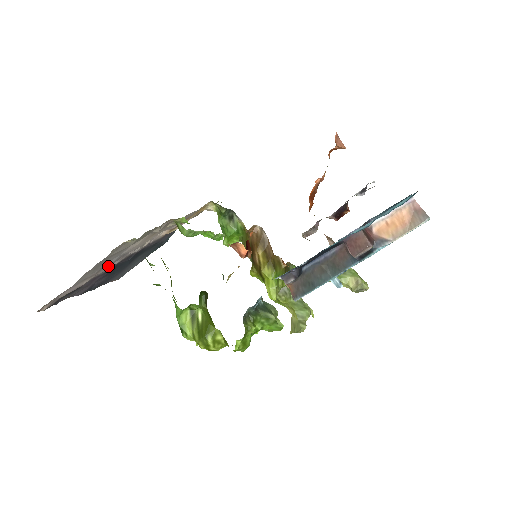
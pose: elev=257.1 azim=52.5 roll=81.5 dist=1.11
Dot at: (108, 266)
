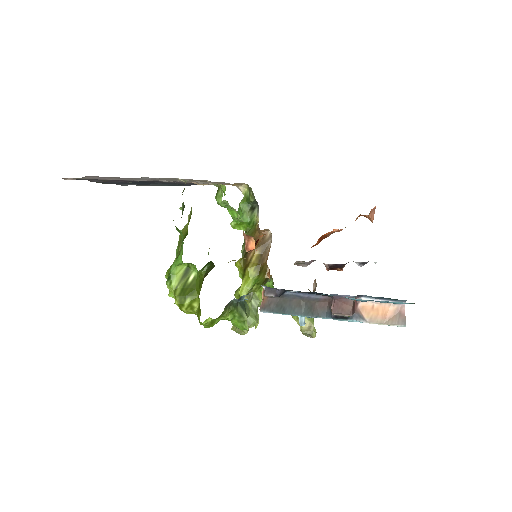
Dot at: occluded
